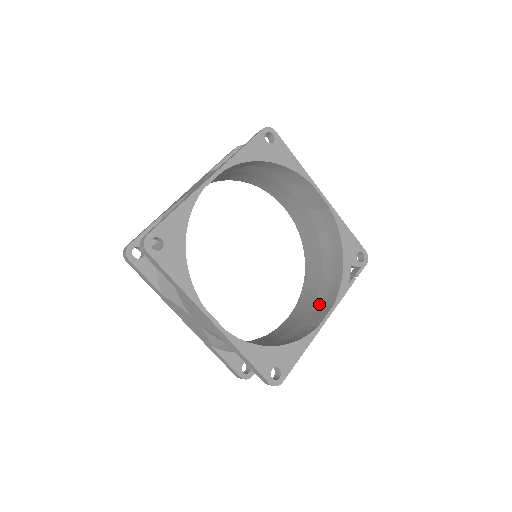
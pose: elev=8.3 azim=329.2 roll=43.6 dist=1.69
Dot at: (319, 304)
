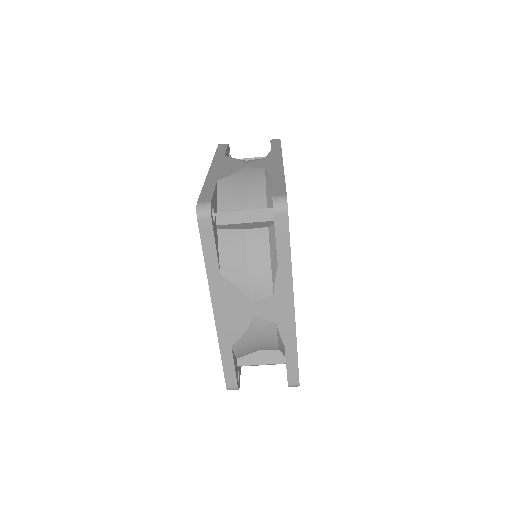
Dot at: occluded
